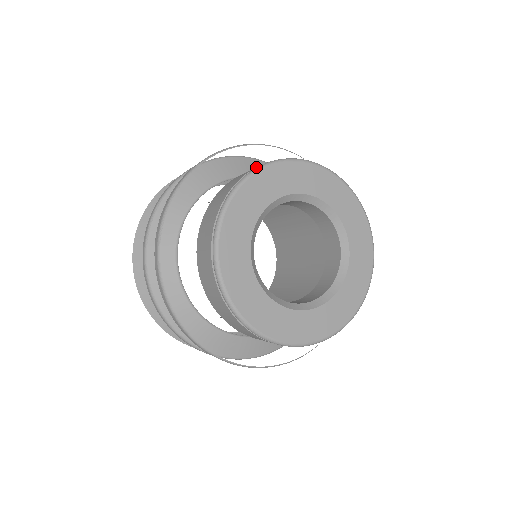
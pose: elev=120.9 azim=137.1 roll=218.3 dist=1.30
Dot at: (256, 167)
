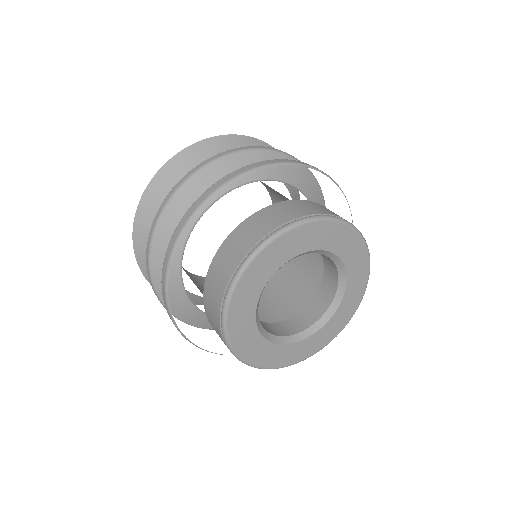
Dot at: (259, 240)
